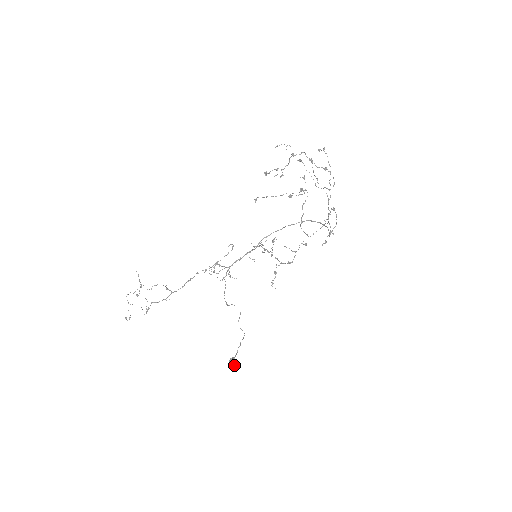
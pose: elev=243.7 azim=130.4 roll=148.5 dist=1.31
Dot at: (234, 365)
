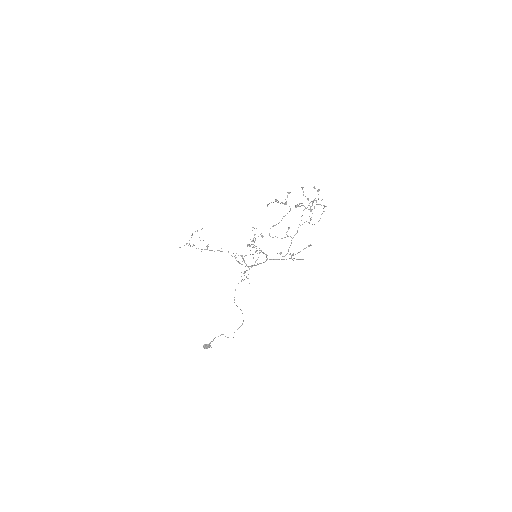
Dot at: (205, 348)
